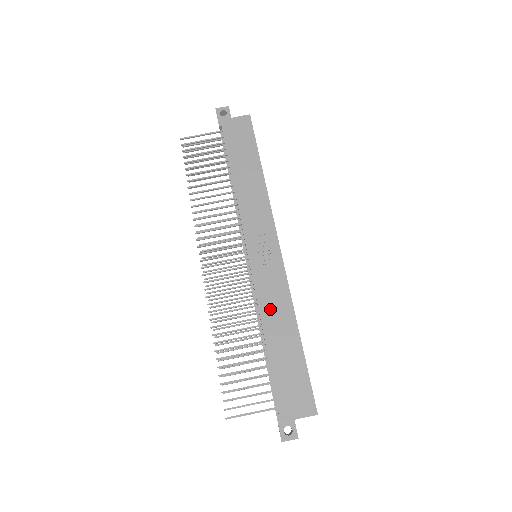
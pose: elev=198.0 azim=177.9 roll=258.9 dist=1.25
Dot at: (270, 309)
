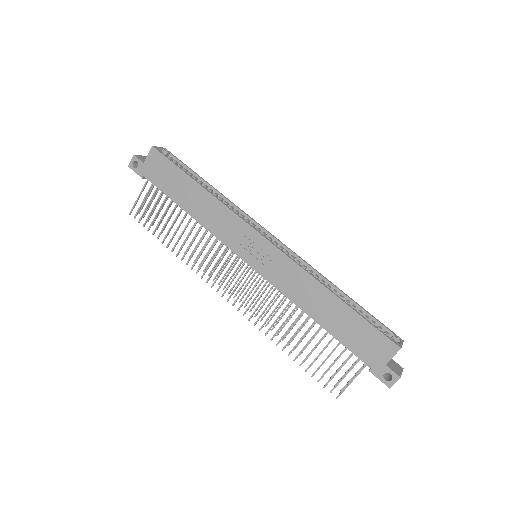
Dot at: (298, 294)
